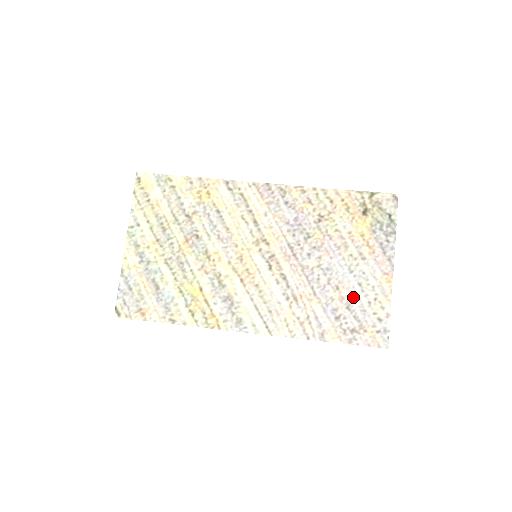
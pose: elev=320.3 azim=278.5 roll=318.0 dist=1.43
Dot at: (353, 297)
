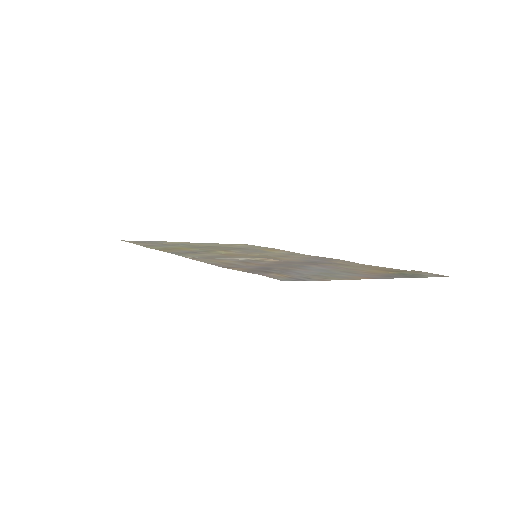
Dot at: (303, 271)
